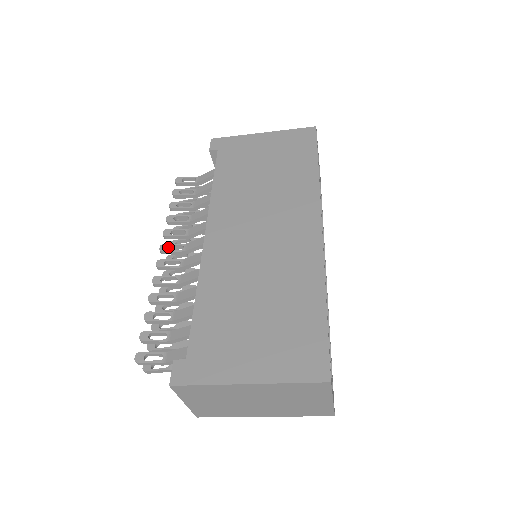
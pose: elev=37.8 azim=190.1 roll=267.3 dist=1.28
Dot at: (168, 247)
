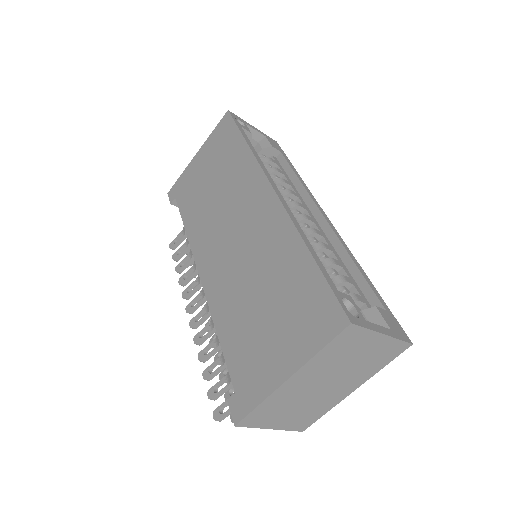
Dot at: (192, 305)
